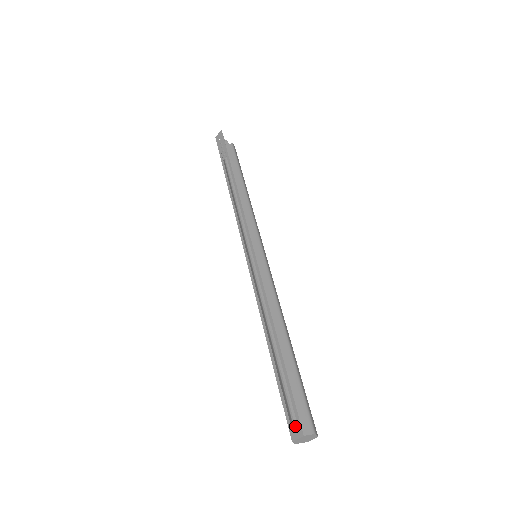
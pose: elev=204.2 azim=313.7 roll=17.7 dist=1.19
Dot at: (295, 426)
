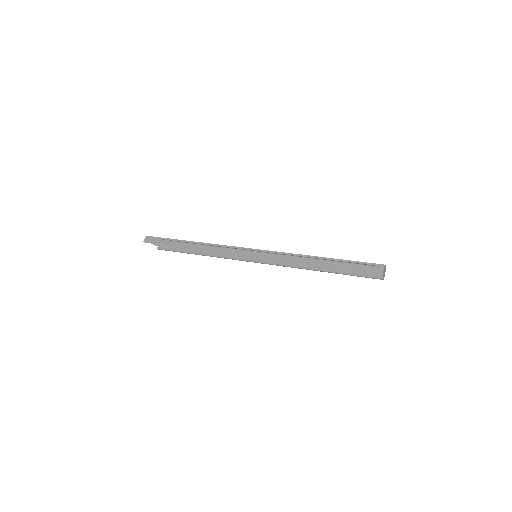
Dot at: (376, 267)
